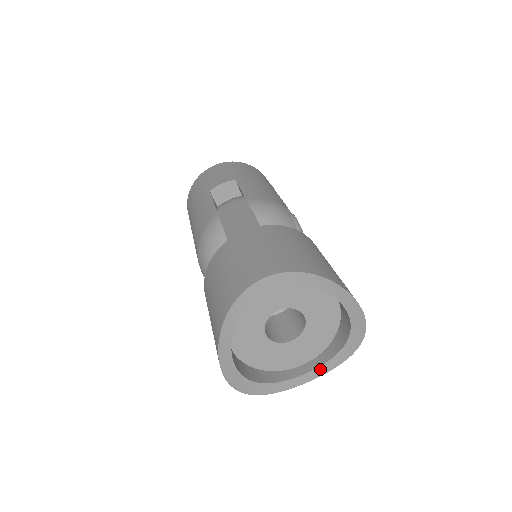
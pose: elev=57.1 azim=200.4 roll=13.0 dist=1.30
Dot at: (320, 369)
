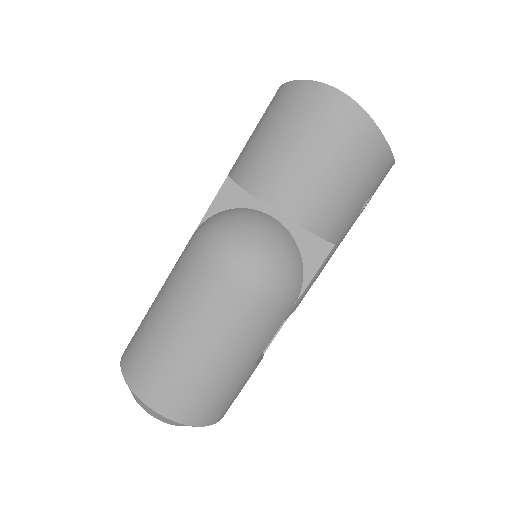
Dot at: occluded
